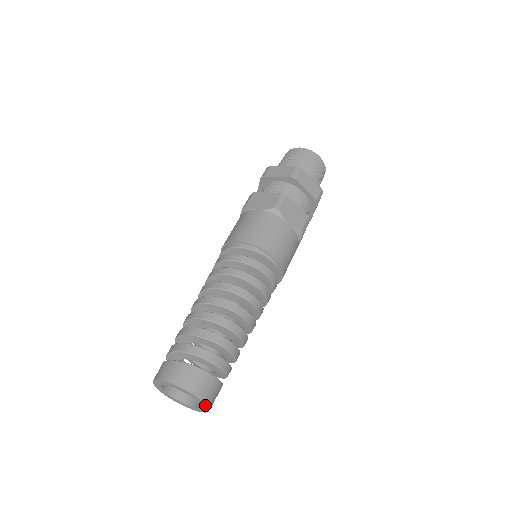
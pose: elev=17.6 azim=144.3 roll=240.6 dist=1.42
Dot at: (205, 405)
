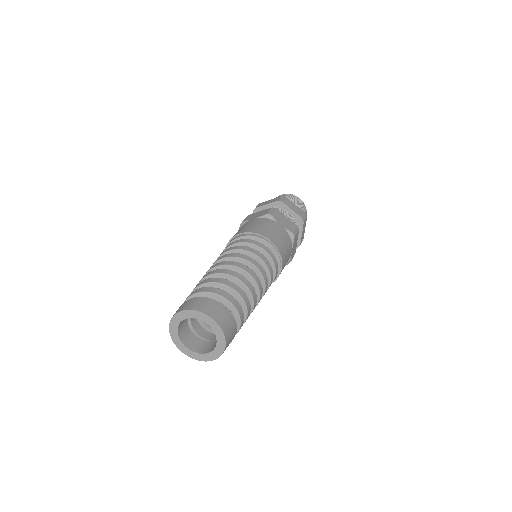
Dot at: (222, 333)
